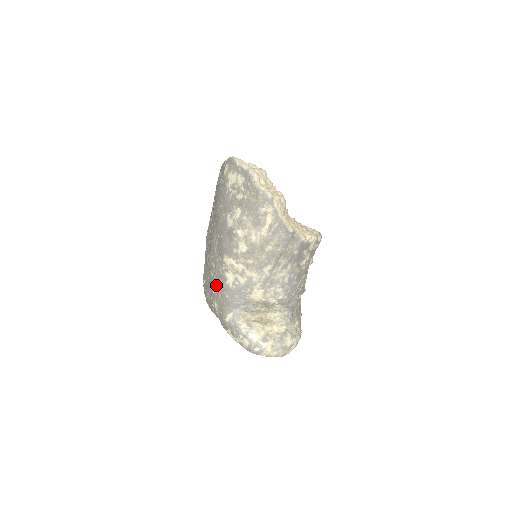
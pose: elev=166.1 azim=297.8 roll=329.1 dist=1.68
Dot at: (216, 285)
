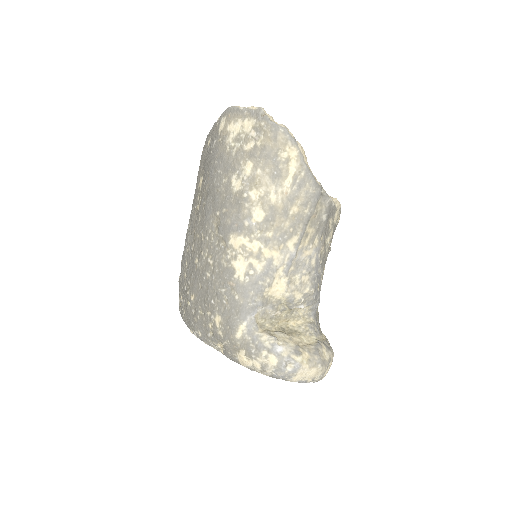
Dot at: (217, 287)
